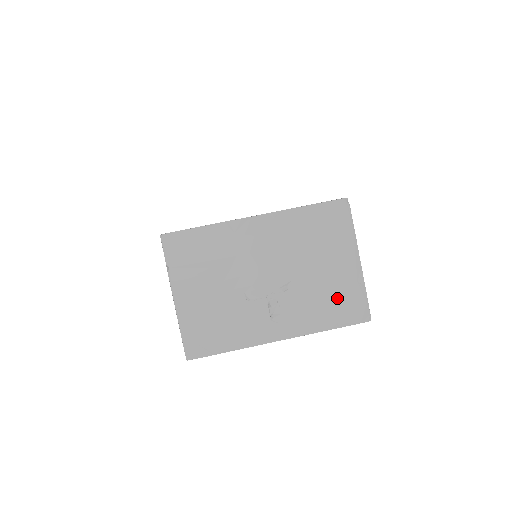
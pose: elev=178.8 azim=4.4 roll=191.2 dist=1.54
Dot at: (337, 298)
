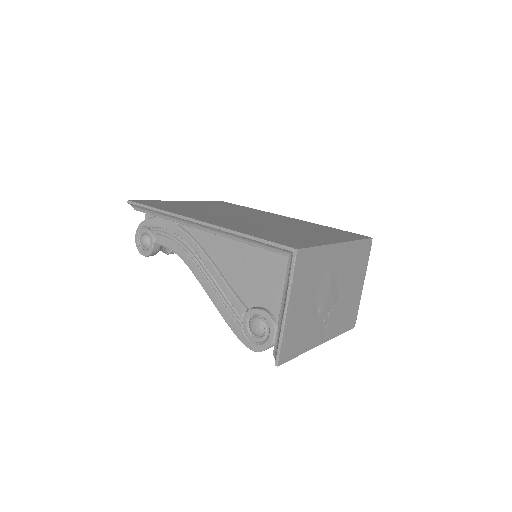
Dot at: (349, 311)
